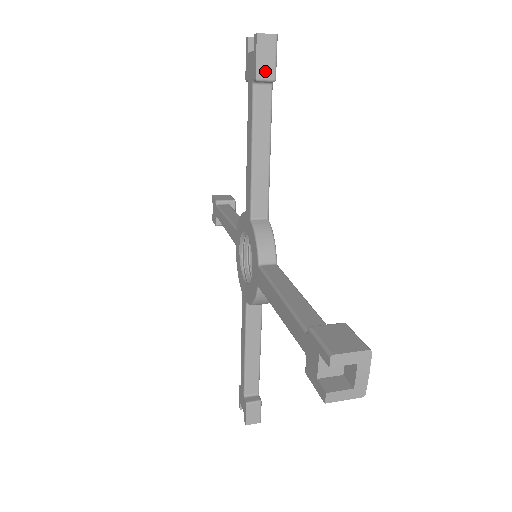
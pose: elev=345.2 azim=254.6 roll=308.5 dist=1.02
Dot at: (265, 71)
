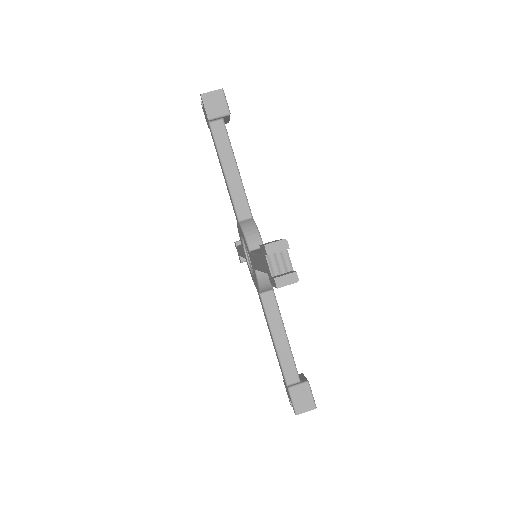
Dot at: occluded
